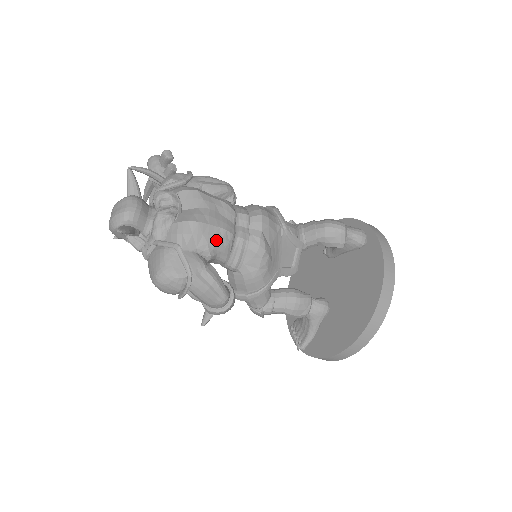
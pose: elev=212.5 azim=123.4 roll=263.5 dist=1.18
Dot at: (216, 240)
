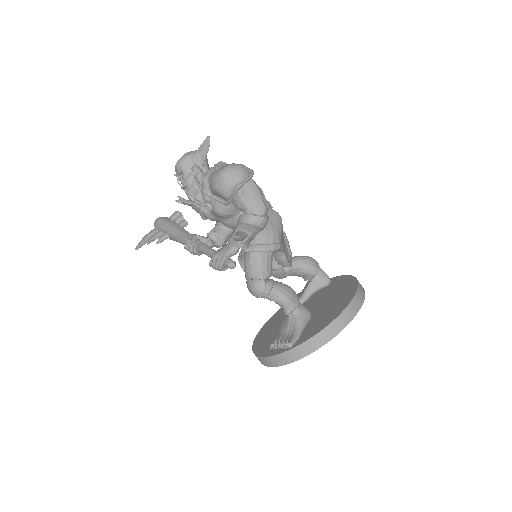
Dot at: occluded
